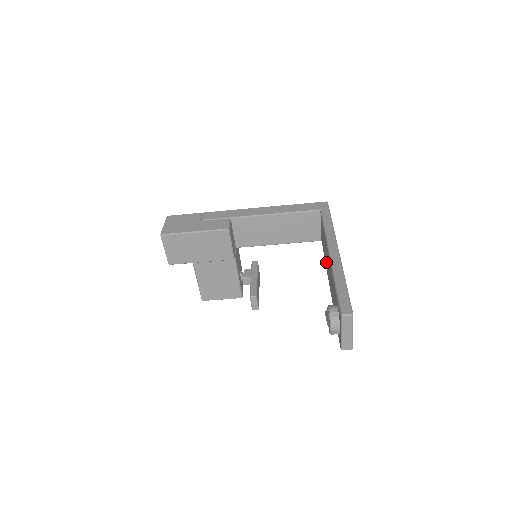
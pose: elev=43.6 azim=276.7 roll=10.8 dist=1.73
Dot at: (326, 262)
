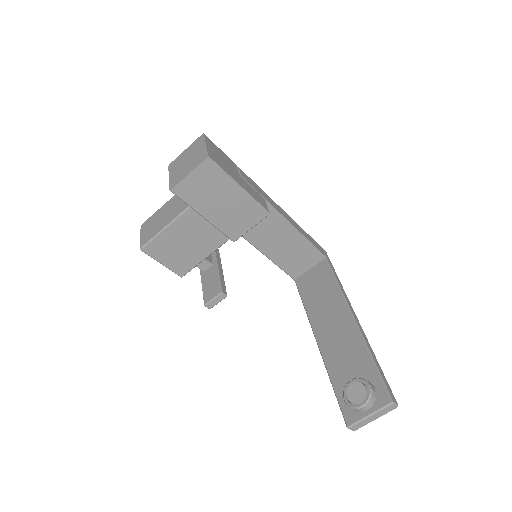
Dot at: (318, 313)
